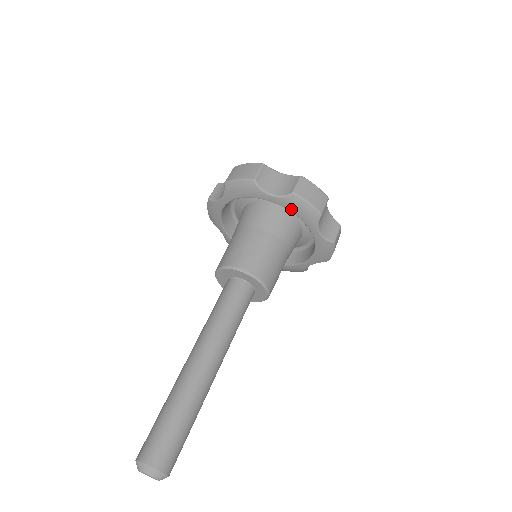
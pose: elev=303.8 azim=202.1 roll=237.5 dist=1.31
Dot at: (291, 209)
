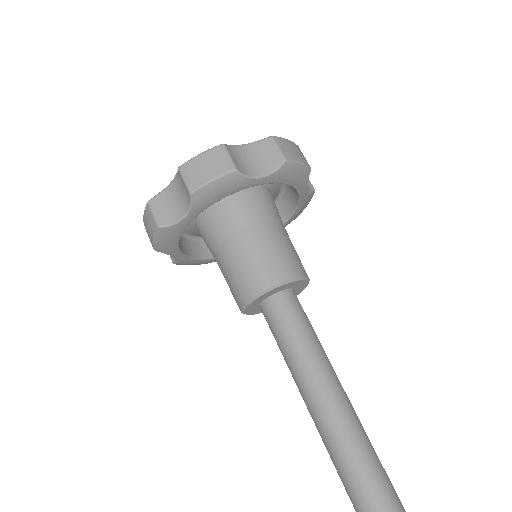
Dot at: (212, 202)
